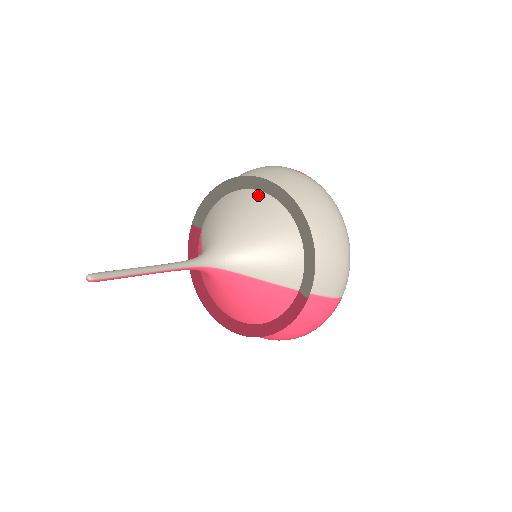
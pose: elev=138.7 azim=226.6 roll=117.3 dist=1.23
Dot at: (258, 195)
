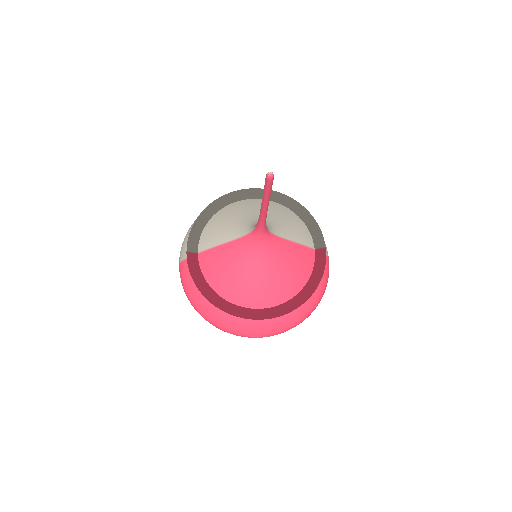
Dot at: (247, 200)
